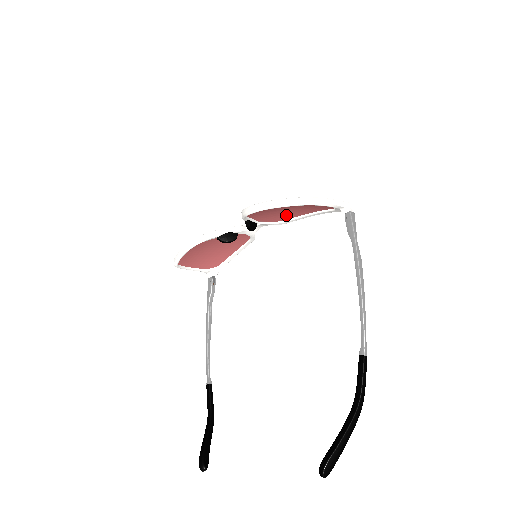
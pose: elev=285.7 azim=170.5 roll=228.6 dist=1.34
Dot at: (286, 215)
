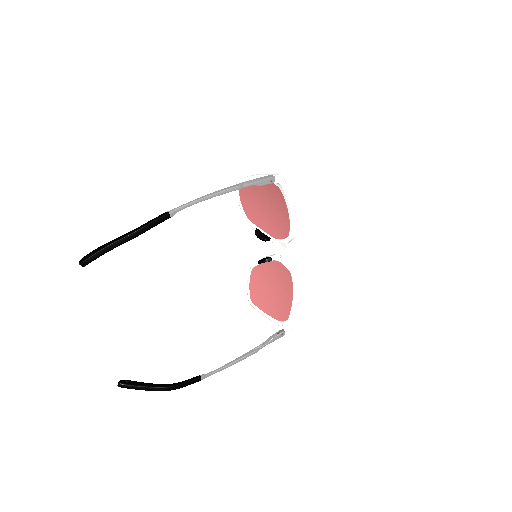
Dot at: (283, 224)
